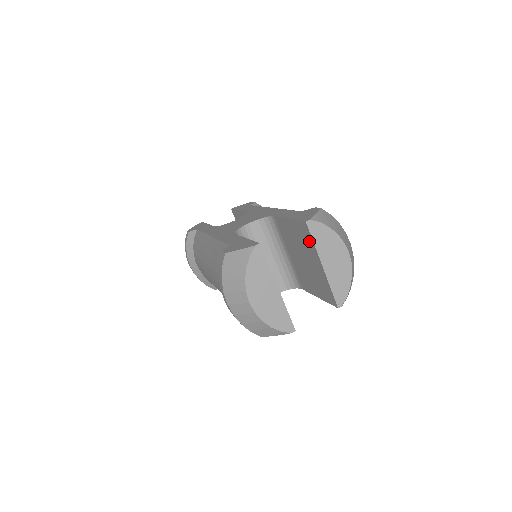
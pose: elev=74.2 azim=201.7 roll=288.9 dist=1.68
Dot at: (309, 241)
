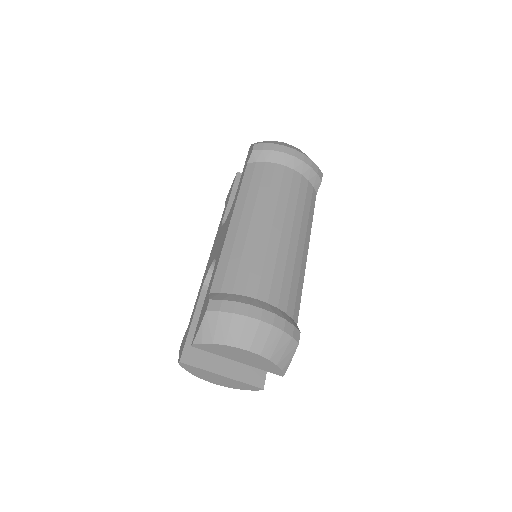
Dot at: occluded
